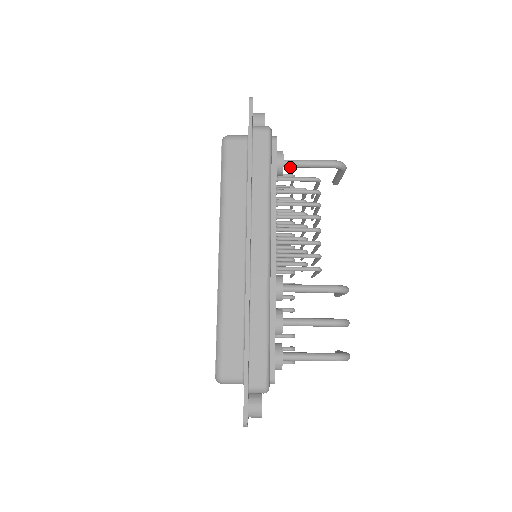
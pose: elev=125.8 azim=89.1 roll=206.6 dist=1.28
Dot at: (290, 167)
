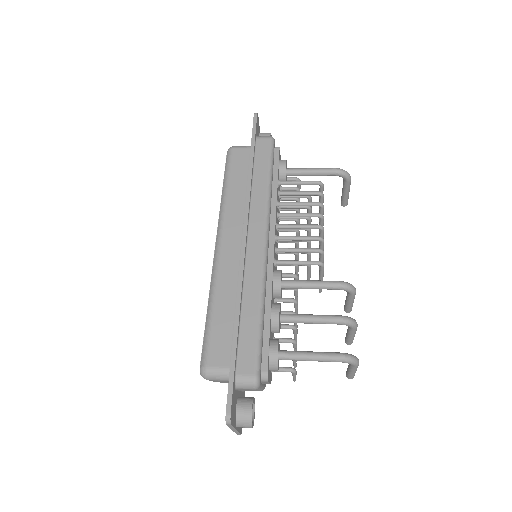
Dot at: (293, 175)
